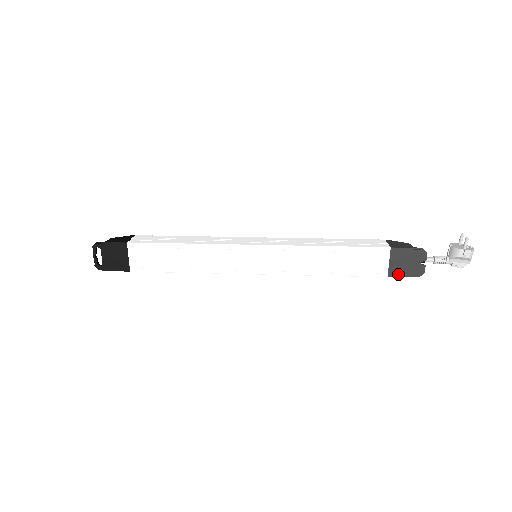
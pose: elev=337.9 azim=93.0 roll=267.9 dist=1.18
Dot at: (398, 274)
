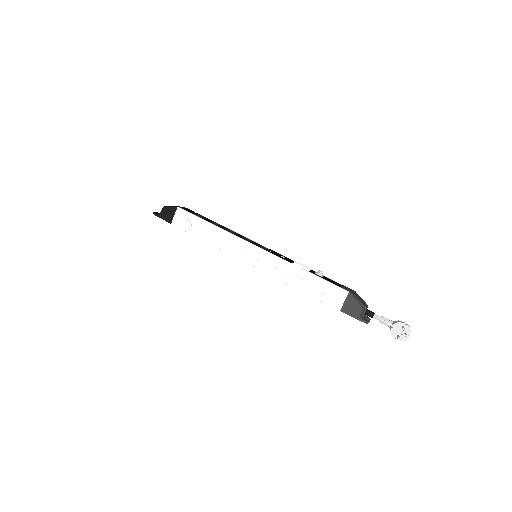
Dot at: occluded
